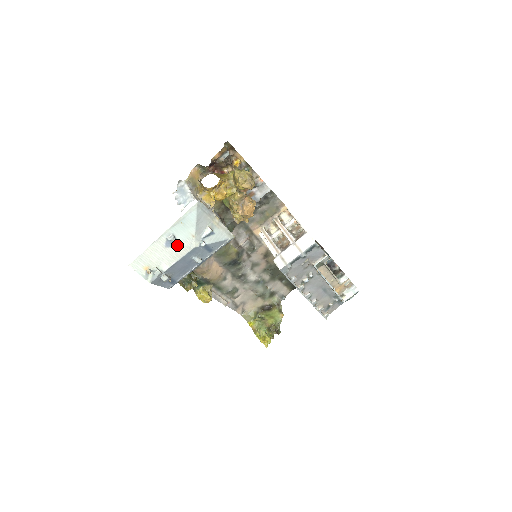
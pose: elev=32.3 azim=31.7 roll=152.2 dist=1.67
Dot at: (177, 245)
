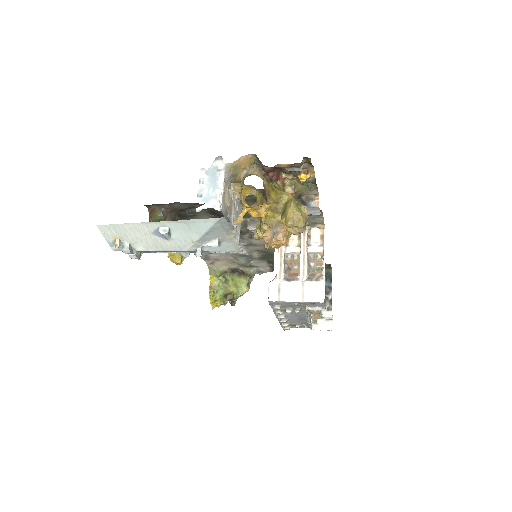
Dot at: (168, 239)
